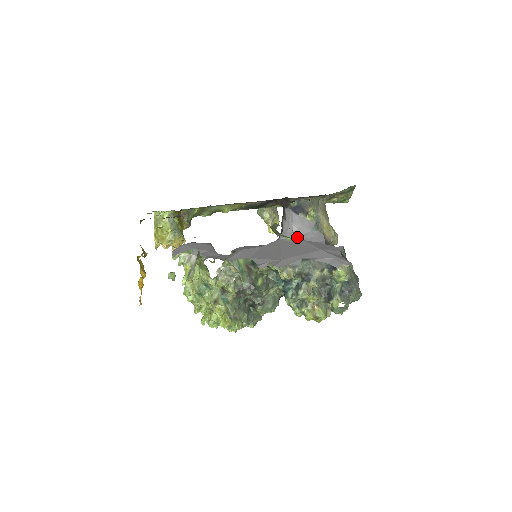
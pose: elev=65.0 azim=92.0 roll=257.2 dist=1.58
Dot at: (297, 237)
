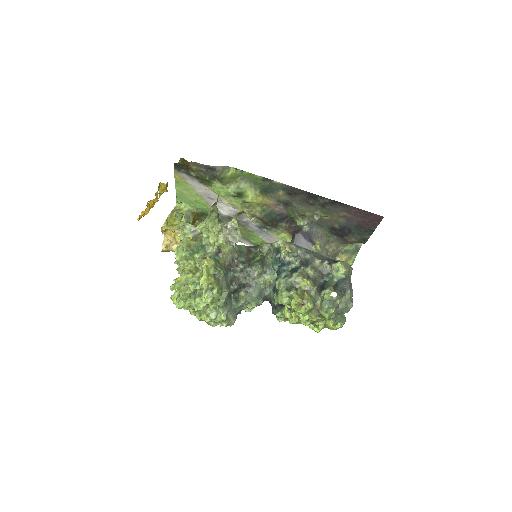
Dot at: occluded
